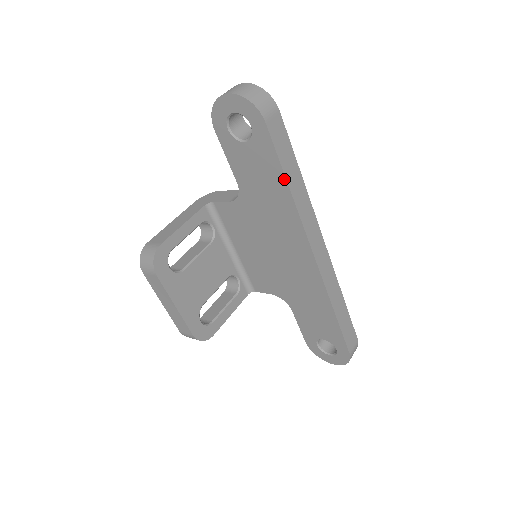
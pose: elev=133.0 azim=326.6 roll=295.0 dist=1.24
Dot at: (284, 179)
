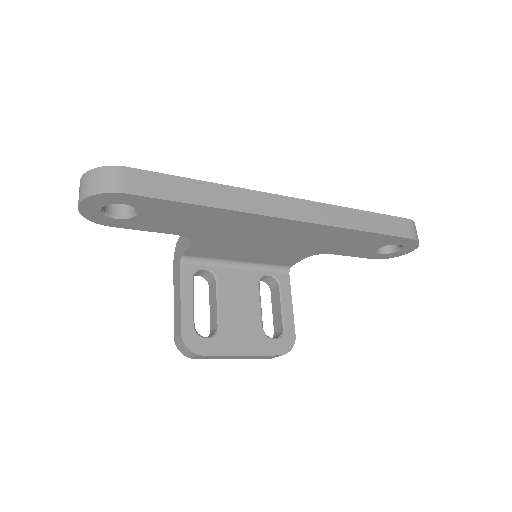
Dot at: (195, 206)
